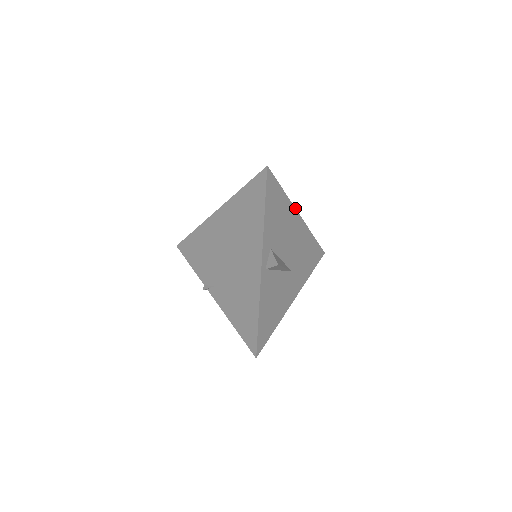
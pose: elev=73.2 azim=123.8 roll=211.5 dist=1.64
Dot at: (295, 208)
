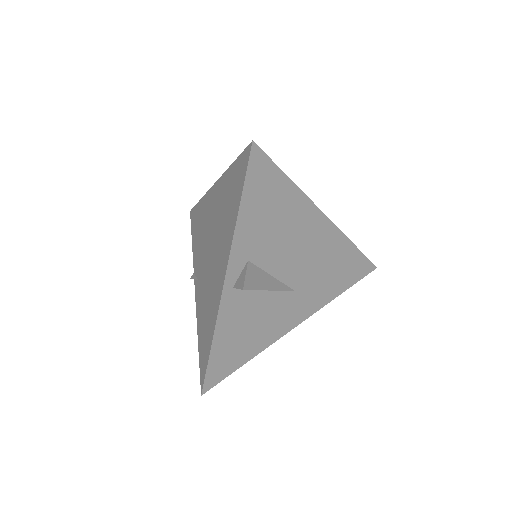
Dot at: occluded
